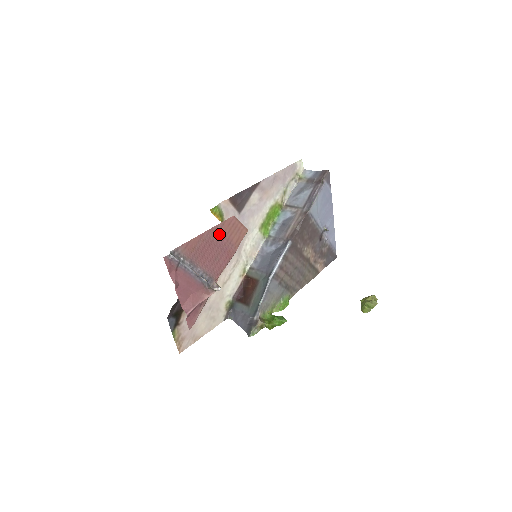
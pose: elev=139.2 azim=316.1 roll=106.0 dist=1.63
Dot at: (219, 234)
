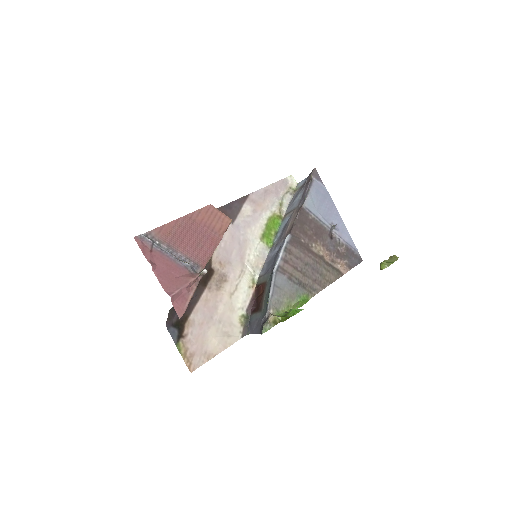
Dot at: (197, 221)
